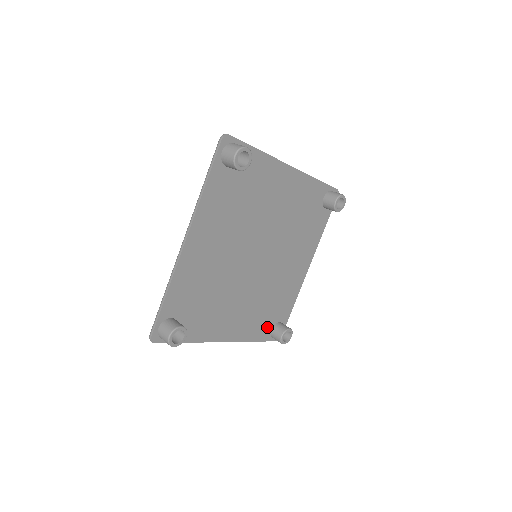
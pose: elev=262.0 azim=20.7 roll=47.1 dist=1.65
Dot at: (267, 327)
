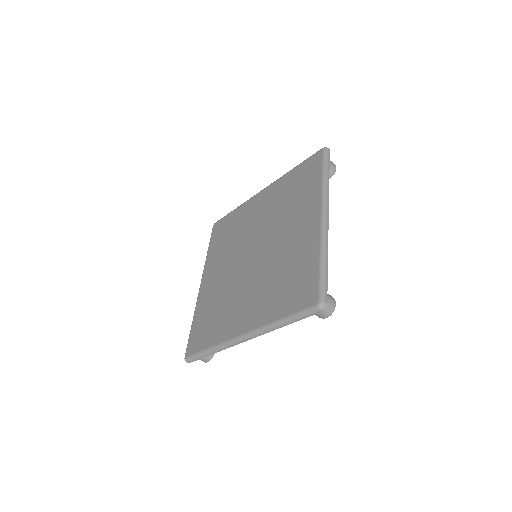
Dot at: occluded
